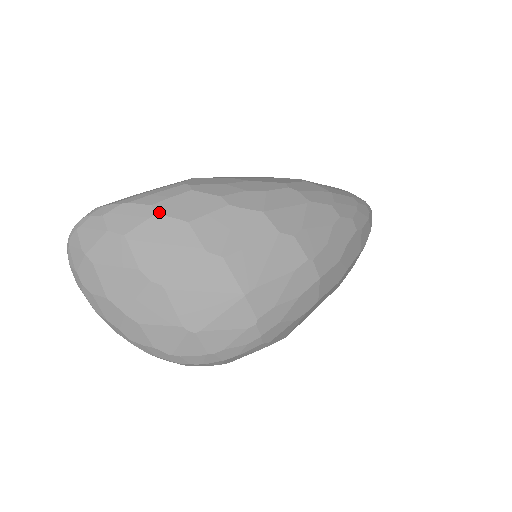
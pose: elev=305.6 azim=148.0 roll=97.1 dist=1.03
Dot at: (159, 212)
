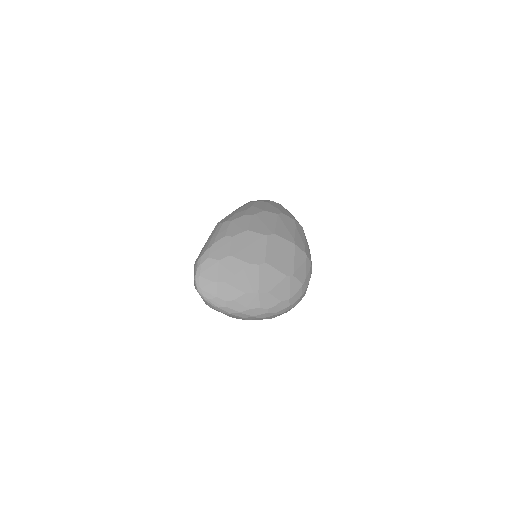
Dot at: (232, 236)
